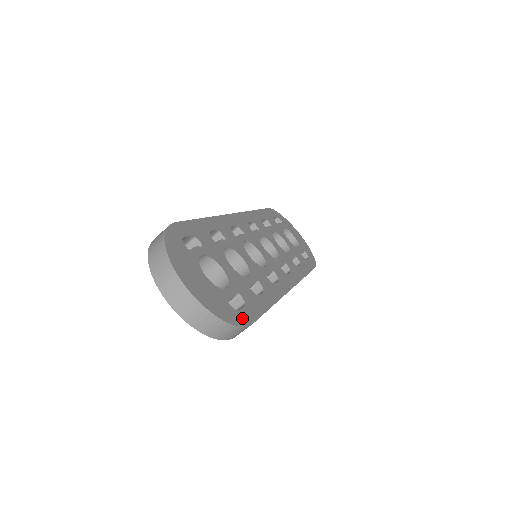
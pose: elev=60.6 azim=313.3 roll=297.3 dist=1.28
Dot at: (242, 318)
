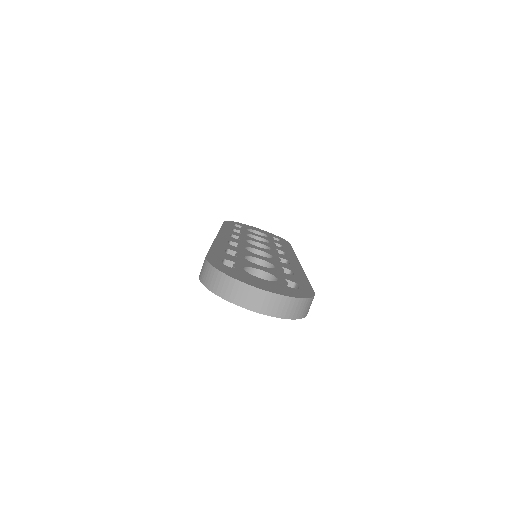
Dot at: (307, 292)
